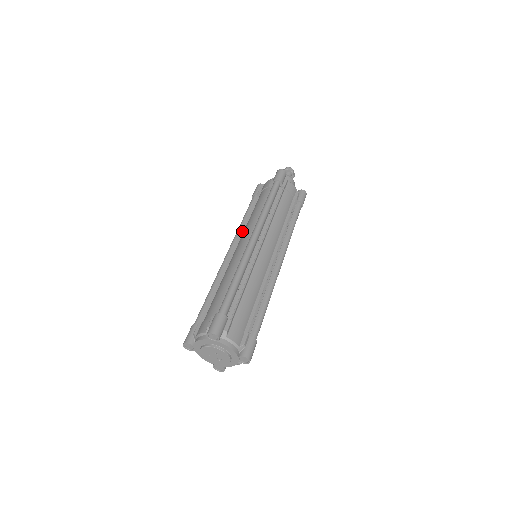
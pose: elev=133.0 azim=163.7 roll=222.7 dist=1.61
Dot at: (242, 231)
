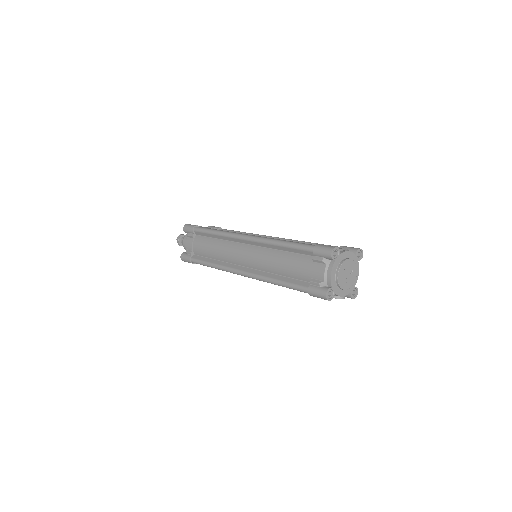
Dot at: occluded
